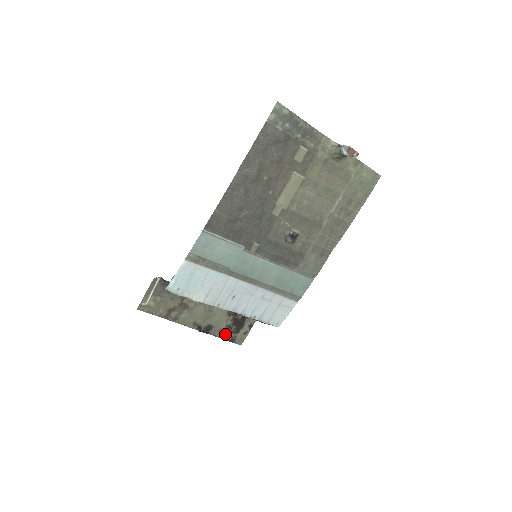
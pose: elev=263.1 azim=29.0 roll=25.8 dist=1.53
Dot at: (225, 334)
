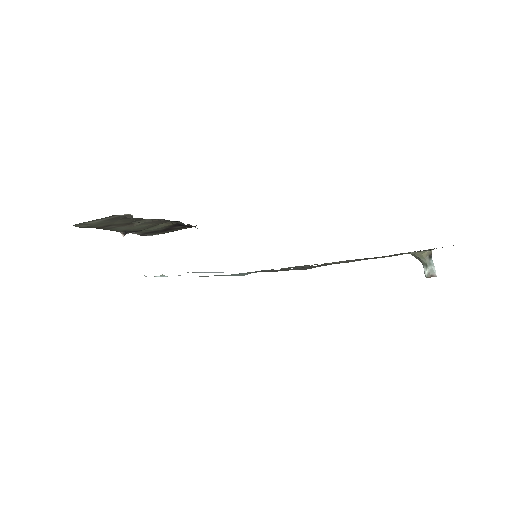
Dot at: (146, 233)
